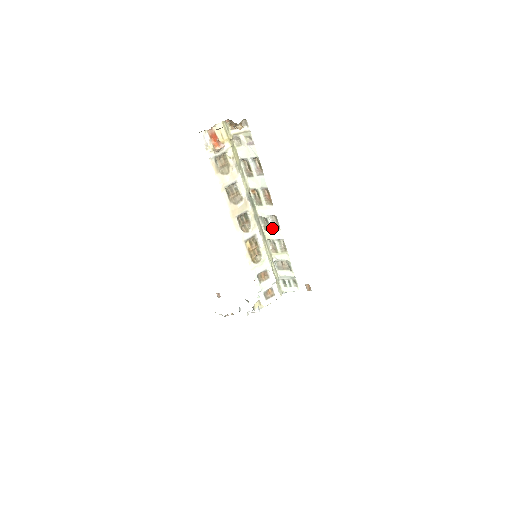
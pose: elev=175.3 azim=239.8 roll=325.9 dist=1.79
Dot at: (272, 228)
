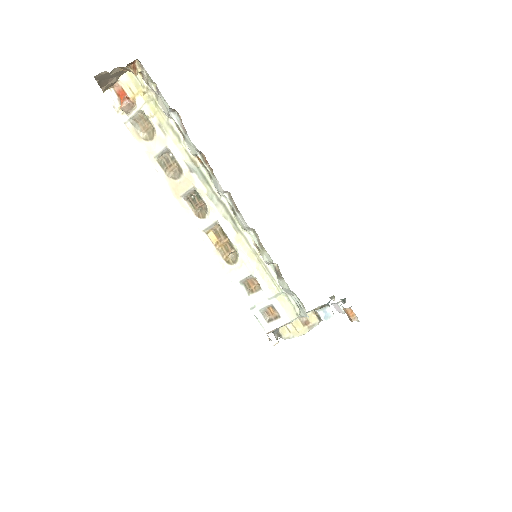
Dot at: (236, 211)
